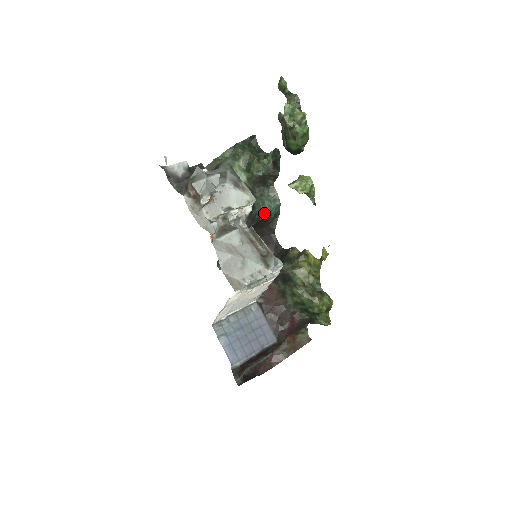
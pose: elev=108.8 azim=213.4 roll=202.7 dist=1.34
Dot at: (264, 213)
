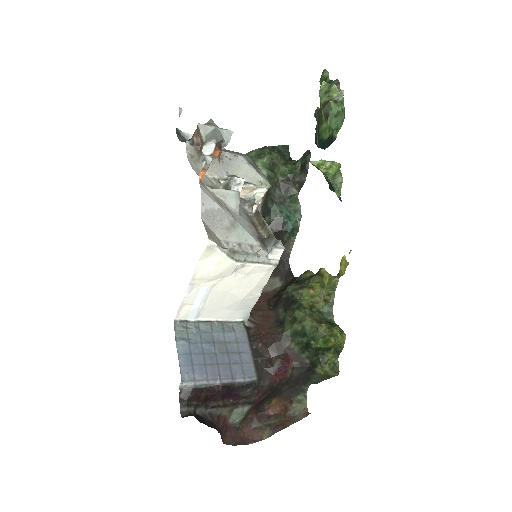
Dot at: (280, 224)
